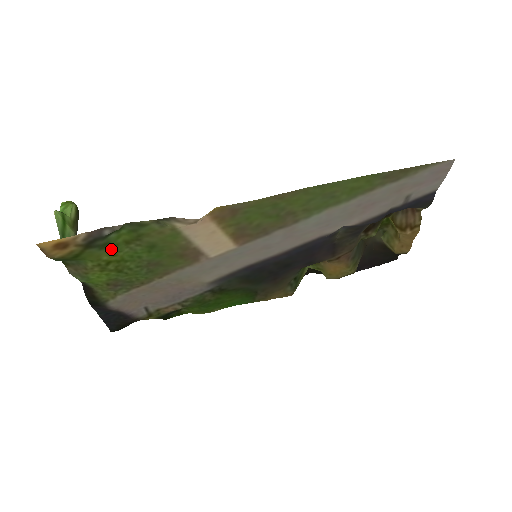
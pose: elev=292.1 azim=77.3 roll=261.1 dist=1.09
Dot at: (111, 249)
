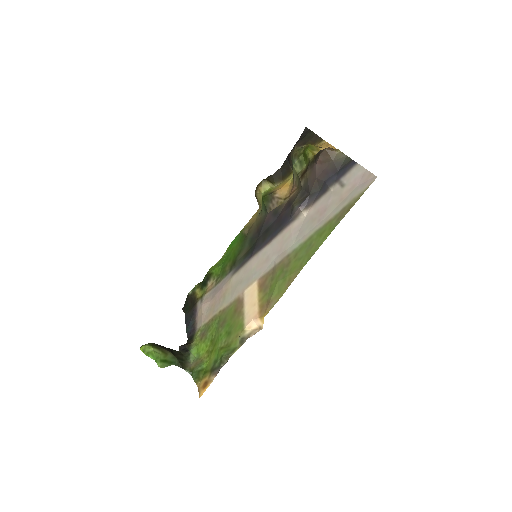
Dot at: (216, 355)
